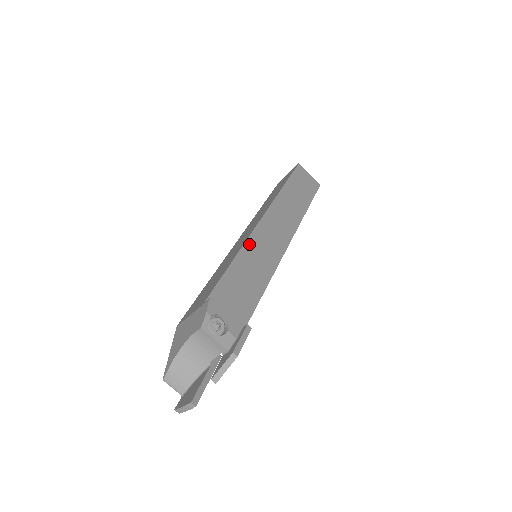
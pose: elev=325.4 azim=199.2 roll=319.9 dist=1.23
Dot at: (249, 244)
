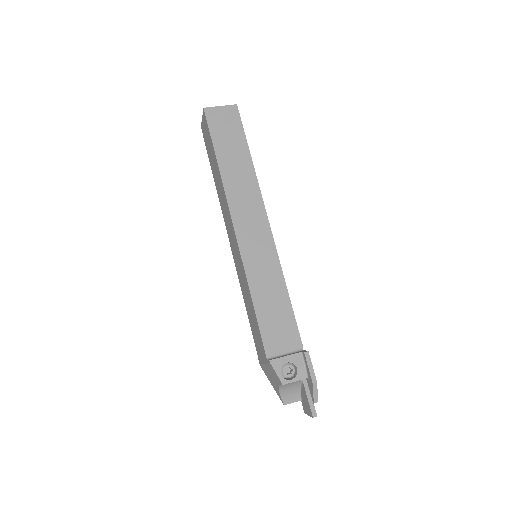
Dot at: (248, 270)
